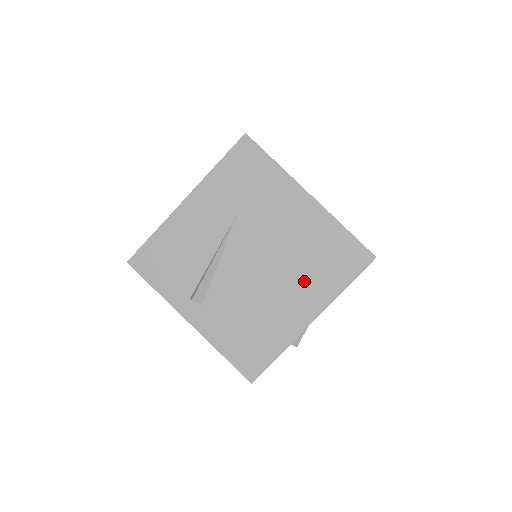
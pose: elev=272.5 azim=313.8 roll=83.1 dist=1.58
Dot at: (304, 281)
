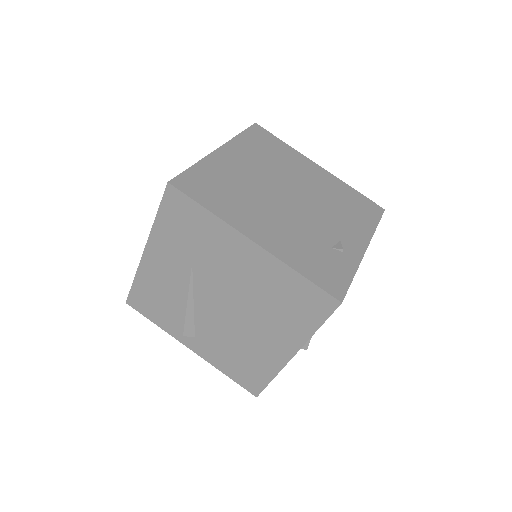
Dot at: (274, 322)
